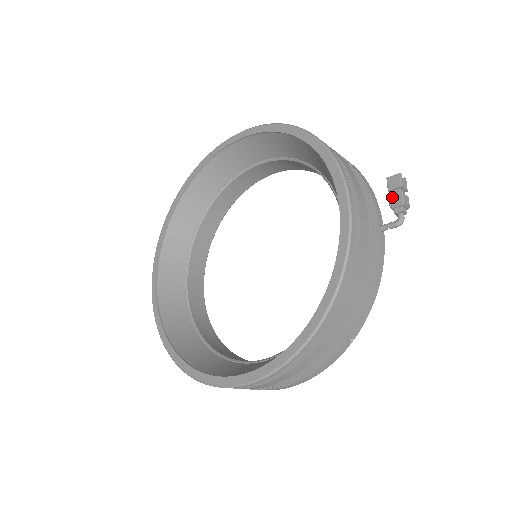
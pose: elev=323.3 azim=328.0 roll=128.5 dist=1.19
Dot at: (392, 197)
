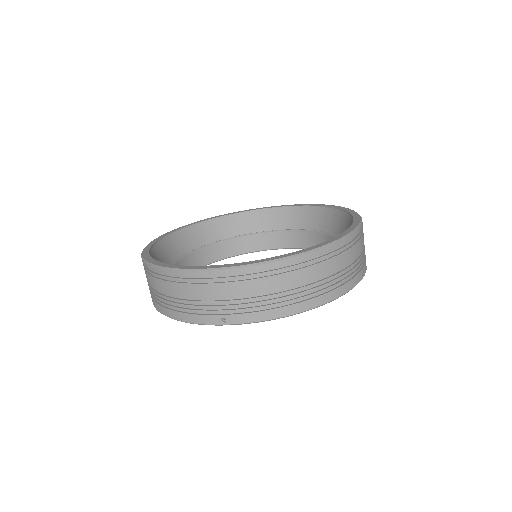
Dot at: occluded
